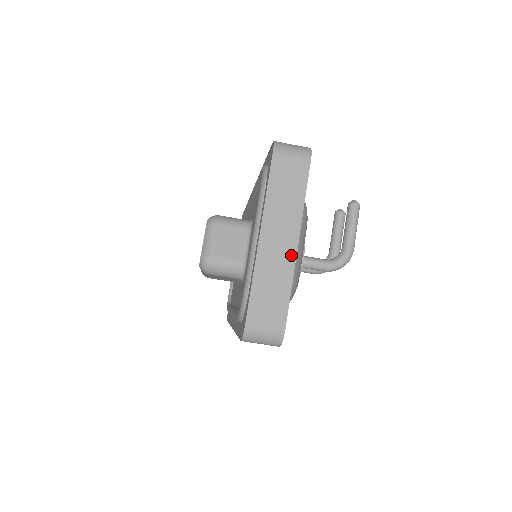
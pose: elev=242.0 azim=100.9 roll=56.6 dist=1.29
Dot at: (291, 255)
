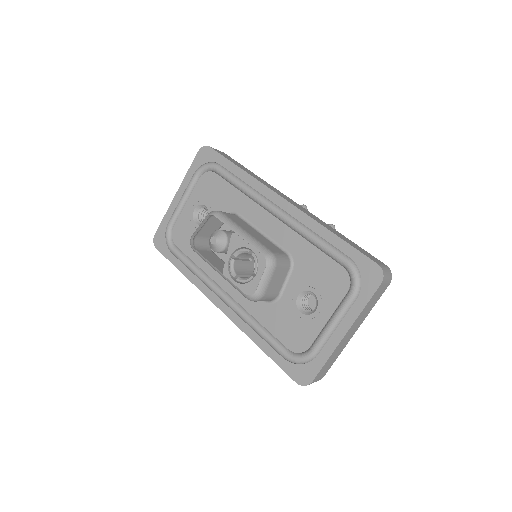
Dot at: (349, 339)
